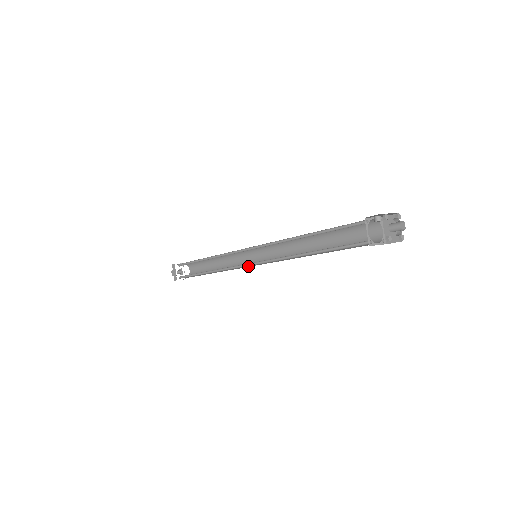
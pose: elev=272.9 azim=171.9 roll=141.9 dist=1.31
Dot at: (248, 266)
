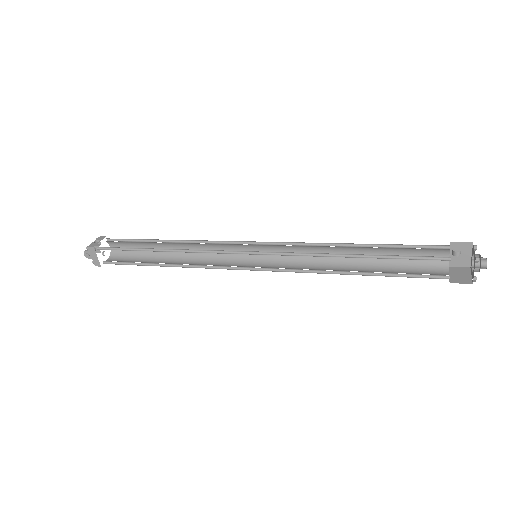
Dot at: (238, 262)
